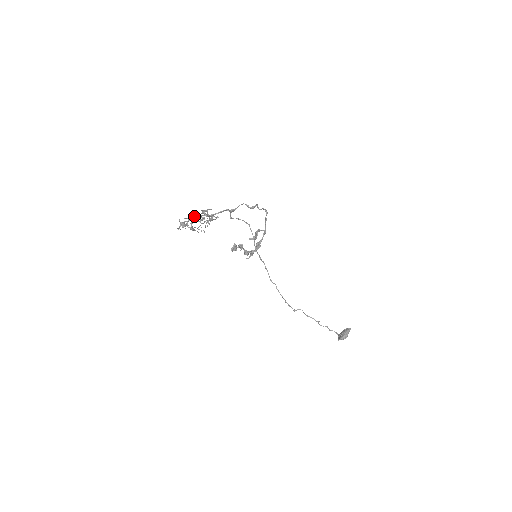
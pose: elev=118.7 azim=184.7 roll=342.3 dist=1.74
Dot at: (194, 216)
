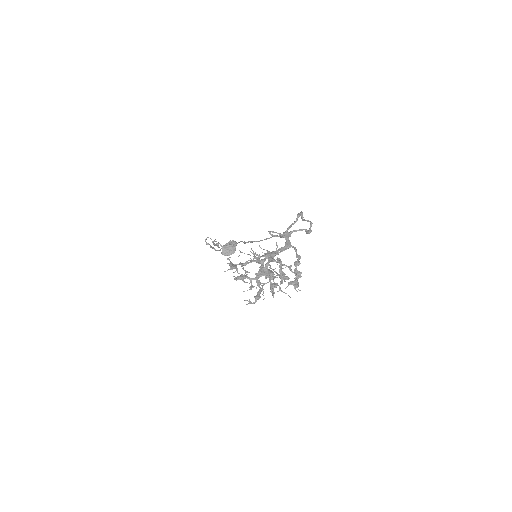
Dot at: (269, 278)
